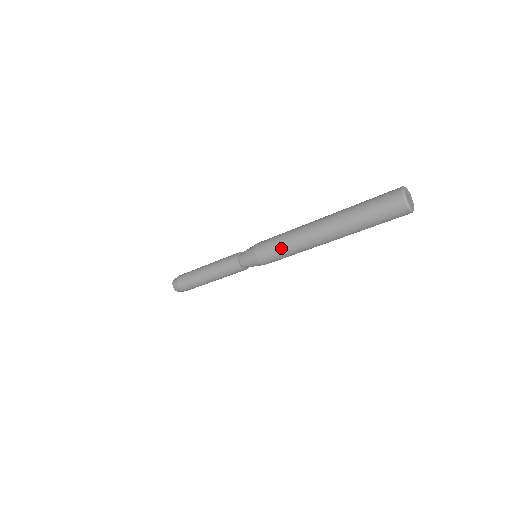
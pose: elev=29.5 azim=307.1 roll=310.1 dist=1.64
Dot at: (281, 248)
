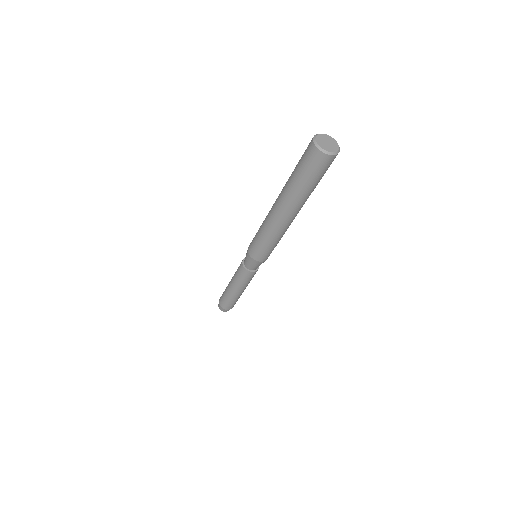
Dot at: (258, 234)
